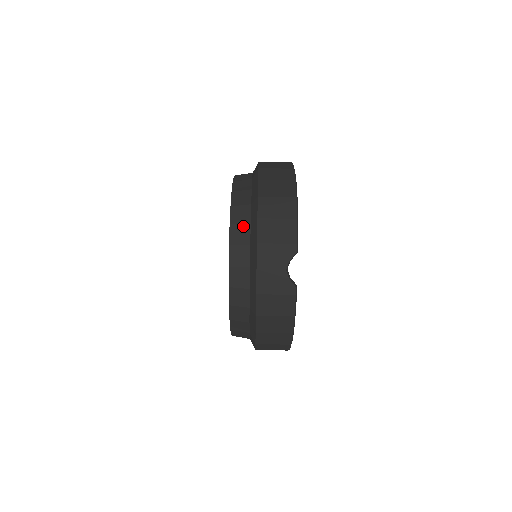
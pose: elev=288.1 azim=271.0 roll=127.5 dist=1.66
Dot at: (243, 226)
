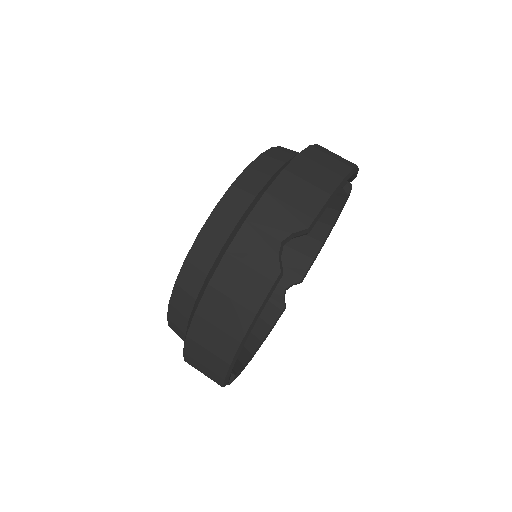
Dot at: (261, 175)
